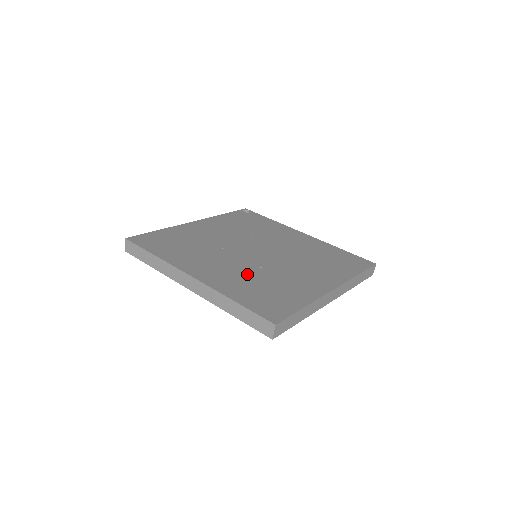
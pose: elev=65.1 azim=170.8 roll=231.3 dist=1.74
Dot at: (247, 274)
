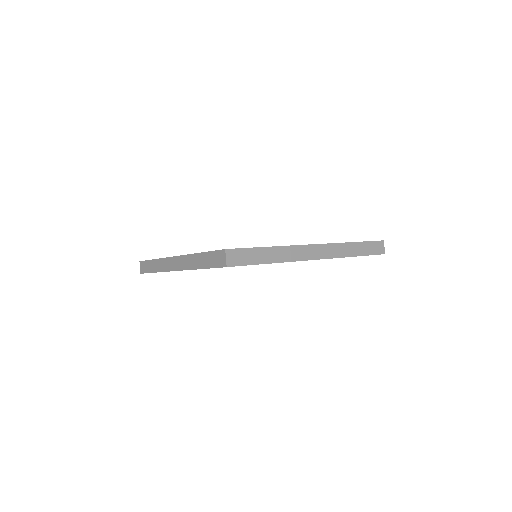
Dot at: occluded
